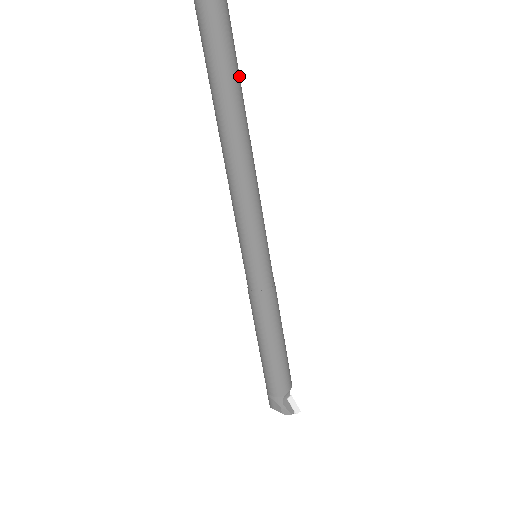
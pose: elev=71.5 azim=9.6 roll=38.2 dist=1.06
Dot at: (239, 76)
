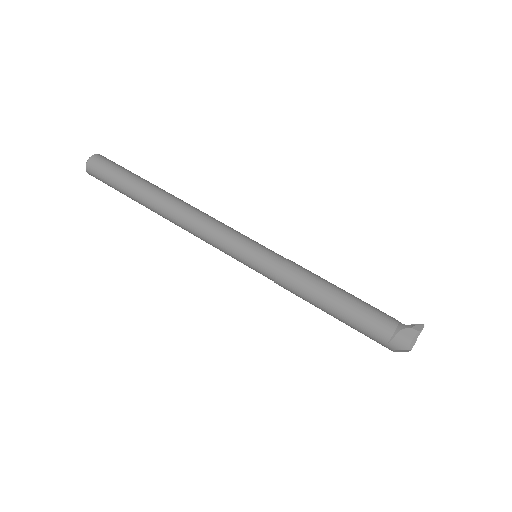
Dot at: occluded
